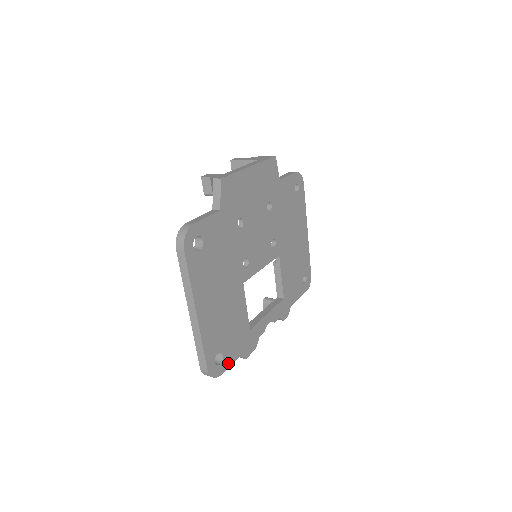
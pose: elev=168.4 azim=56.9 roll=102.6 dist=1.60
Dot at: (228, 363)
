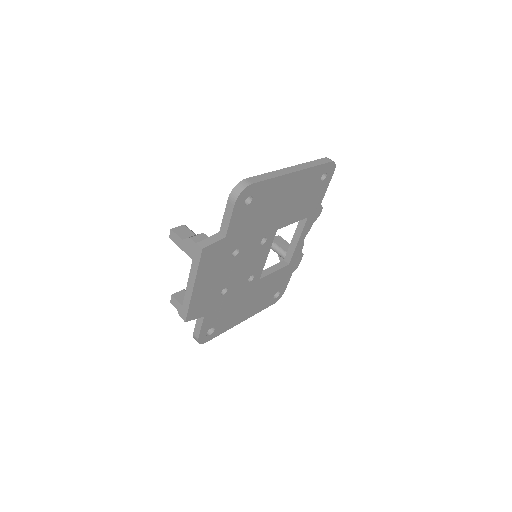
Dot at: (286, 285)
